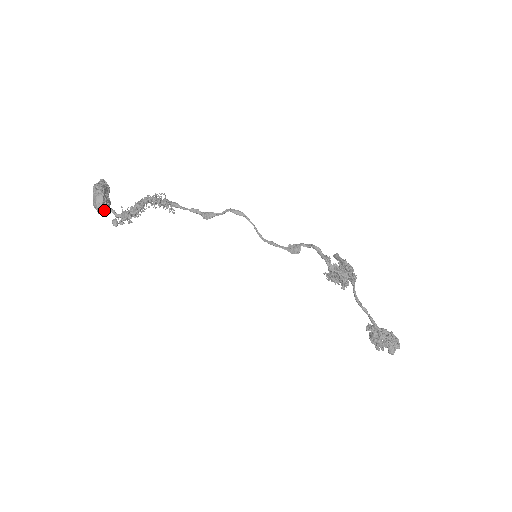
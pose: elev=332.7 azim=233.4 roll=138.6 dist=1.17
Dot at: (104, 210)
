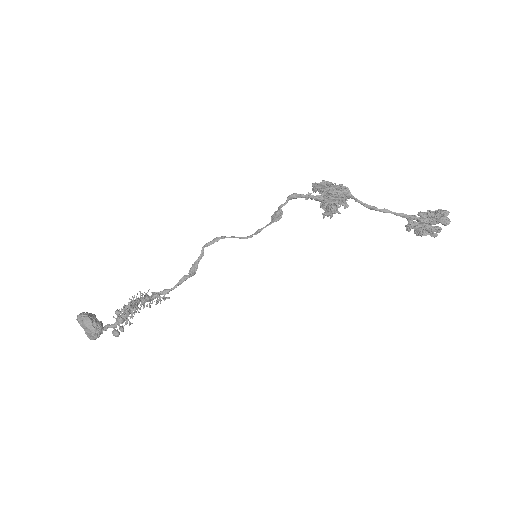
Dot at: (97, 328)
